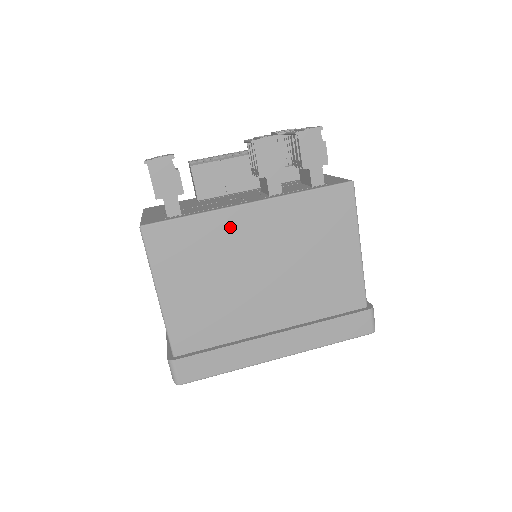
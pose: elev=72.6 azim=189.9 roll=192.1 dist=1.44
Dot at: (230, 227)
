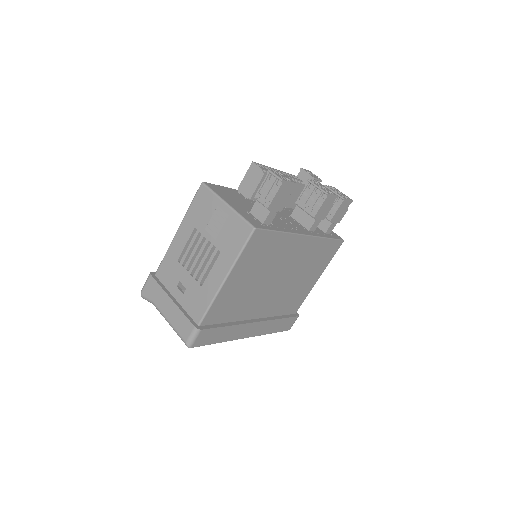
Dot at: (289, 247)
